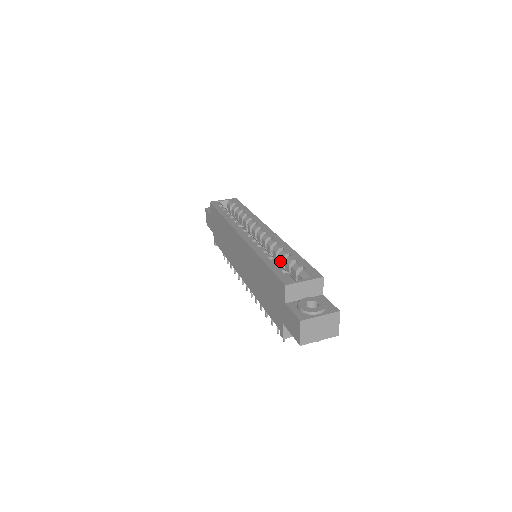
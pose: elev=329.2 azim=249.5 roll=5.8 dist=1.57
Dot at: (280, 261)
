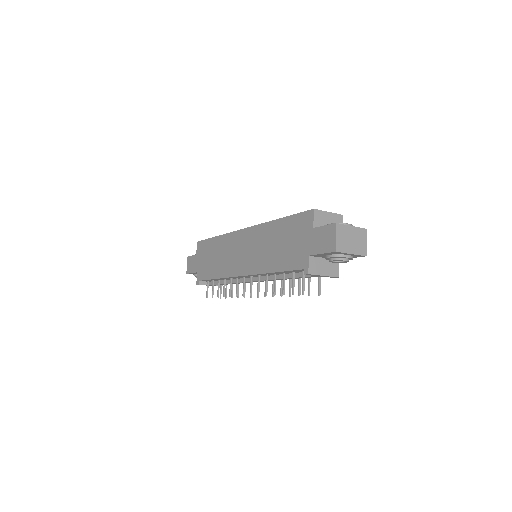
Dot at: occluded
